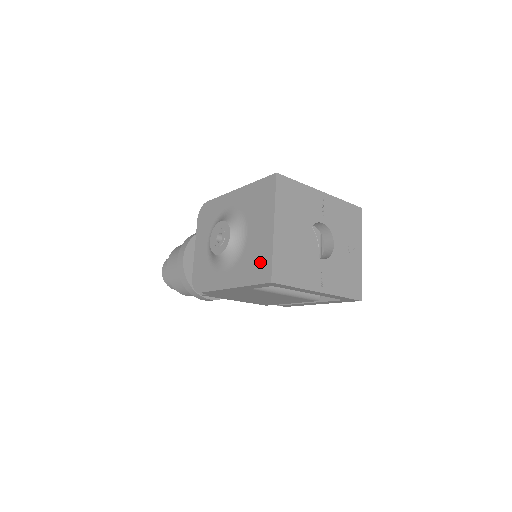
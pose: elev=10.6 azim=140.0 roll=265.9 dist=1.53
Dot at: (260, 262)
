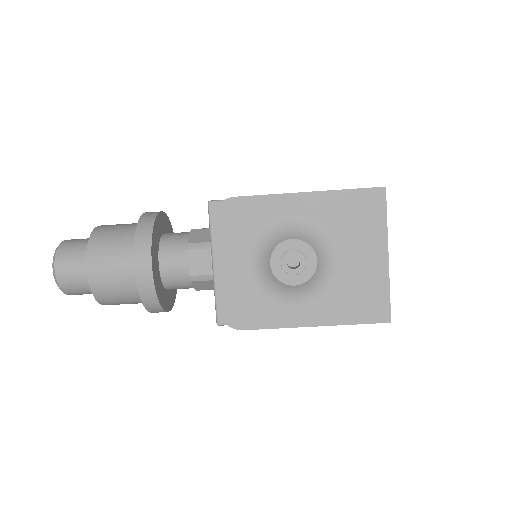
Dot at: (369, 298)
